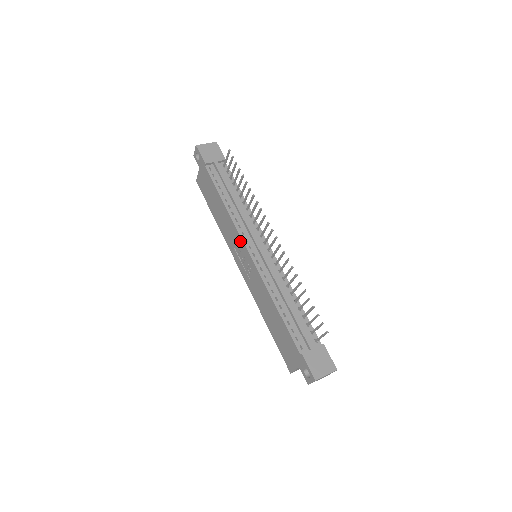
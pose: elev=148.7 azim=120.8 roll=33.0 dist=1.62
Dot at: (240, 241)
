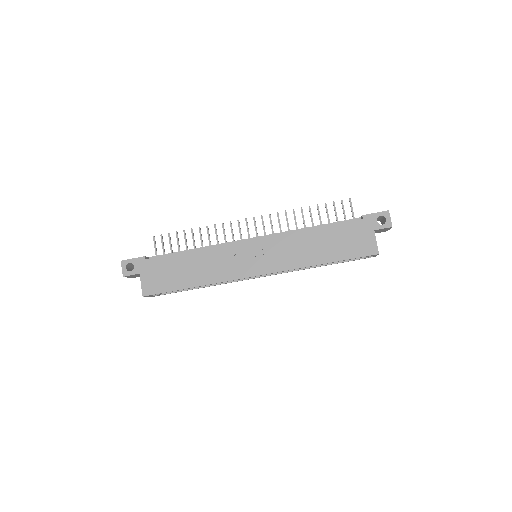
Dot at: (237, 247)
